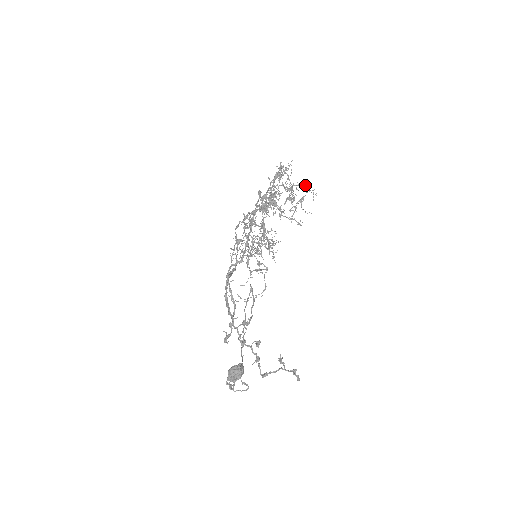
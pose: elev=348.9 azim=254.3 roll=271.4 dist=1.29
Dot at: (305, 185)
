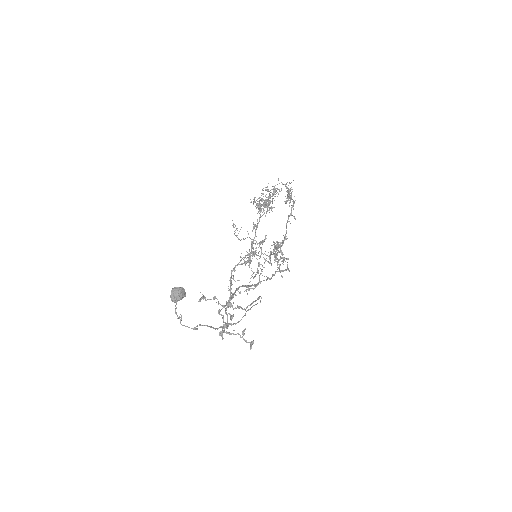
Dot at: (278, 178)
